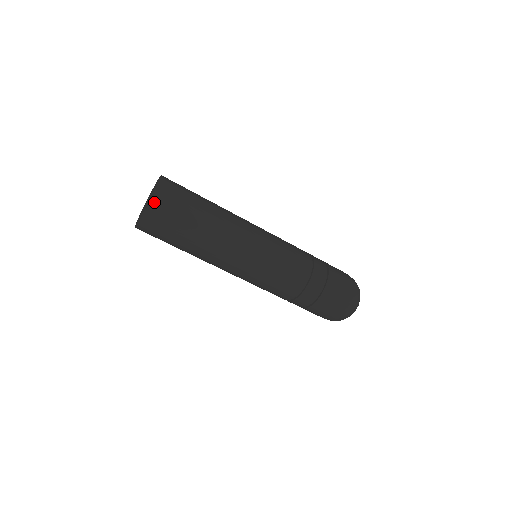
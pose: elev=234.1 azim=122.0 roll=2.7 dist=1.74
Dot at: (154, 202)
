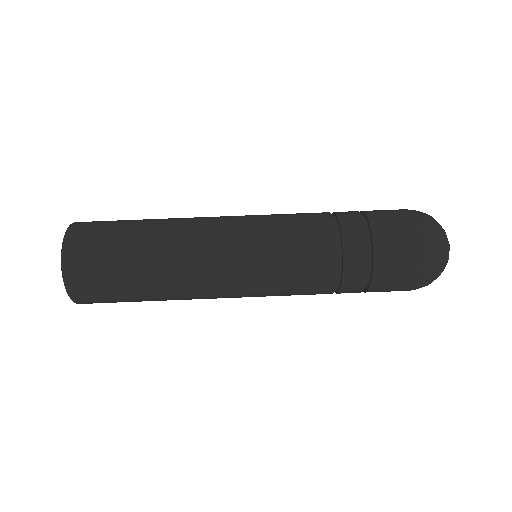
Dot at: occluded
